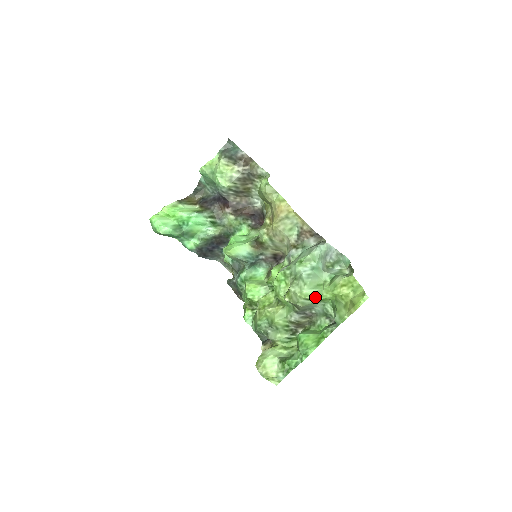
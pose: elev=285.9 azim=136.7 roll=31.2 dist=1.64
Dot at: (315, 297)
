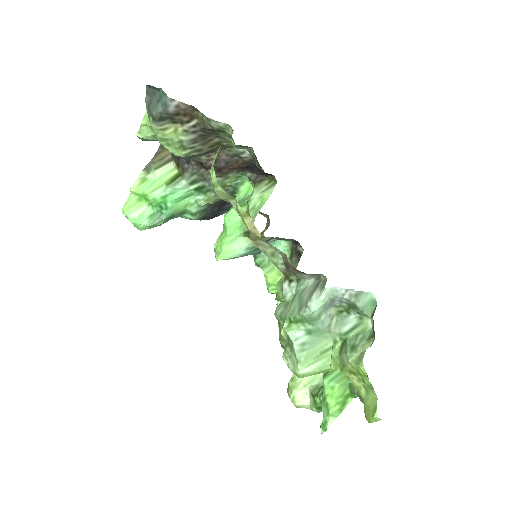
Dot at: (319, 372)
